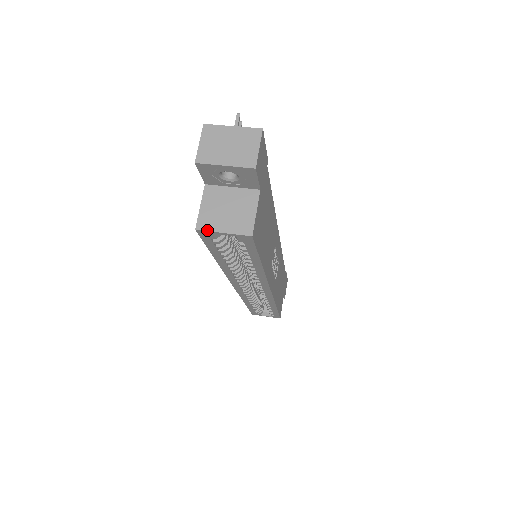
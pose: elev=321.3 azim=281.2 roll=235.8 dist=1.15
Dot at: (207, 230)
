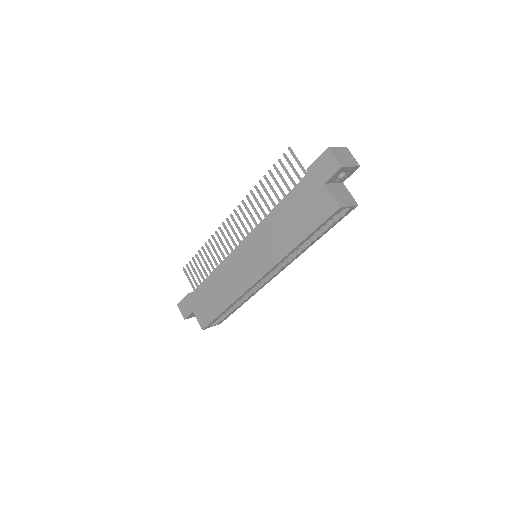
Dot at: (344, 207)
